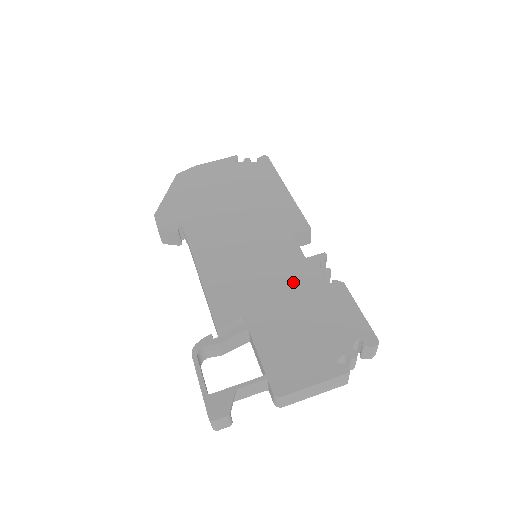
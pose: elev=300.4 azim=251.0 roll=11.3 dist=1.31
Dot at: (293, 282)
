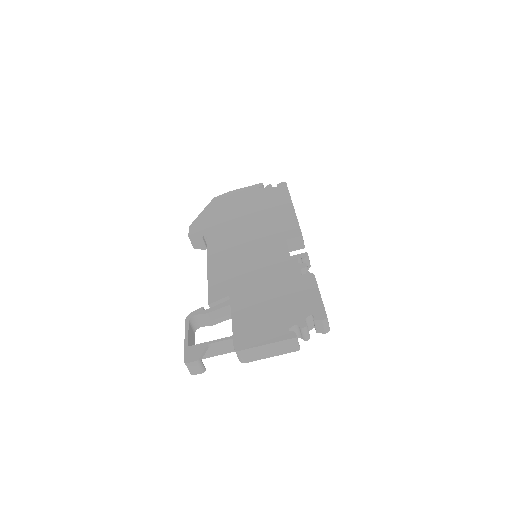
Dot at: (274, 273)
